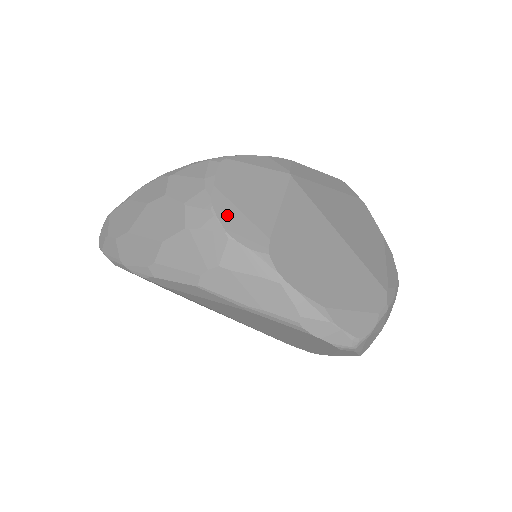
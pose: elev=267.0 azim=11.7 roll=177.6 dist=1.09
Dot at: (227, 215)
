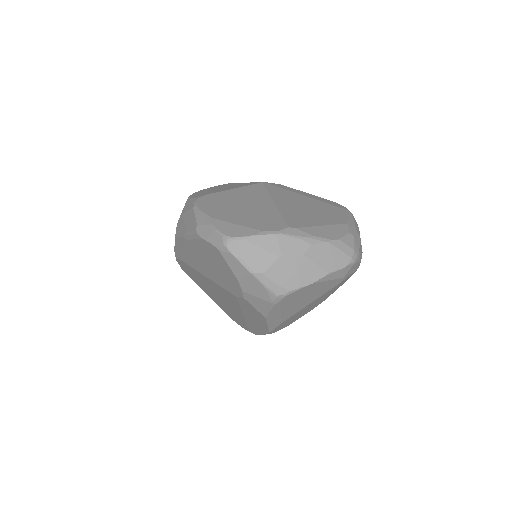
Dot at: (198, 193)
